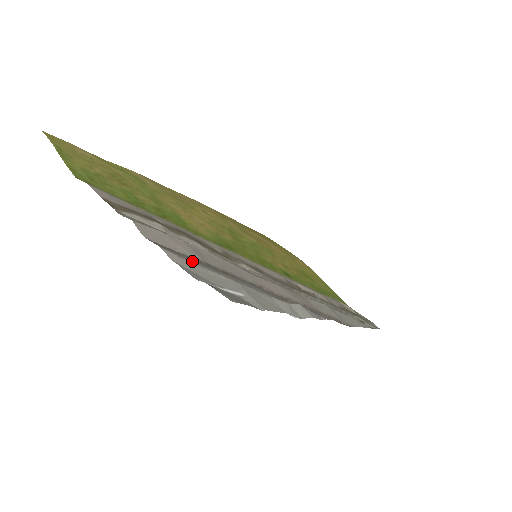
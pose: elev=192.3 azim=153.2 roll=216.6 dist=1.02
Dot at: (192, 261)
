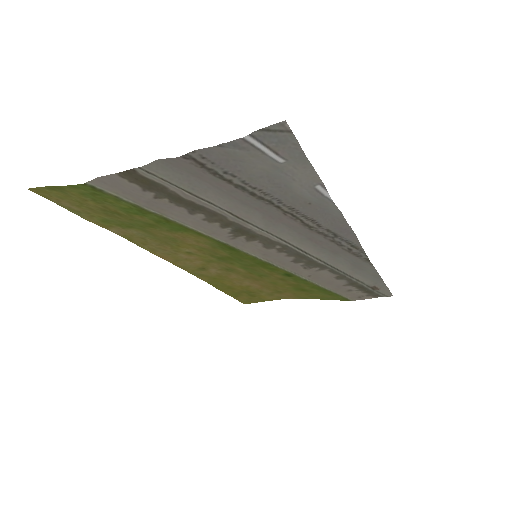
Dot at: (226, 164)
